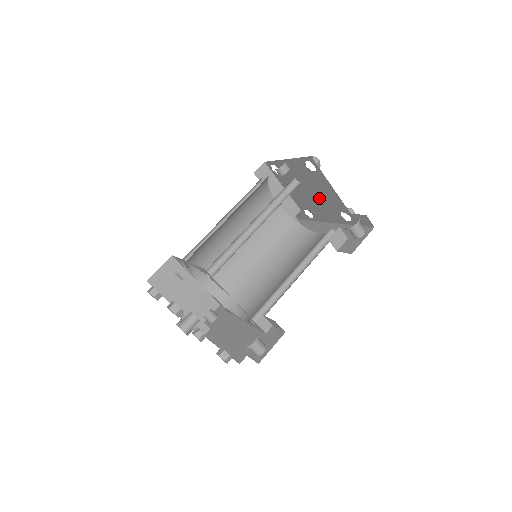
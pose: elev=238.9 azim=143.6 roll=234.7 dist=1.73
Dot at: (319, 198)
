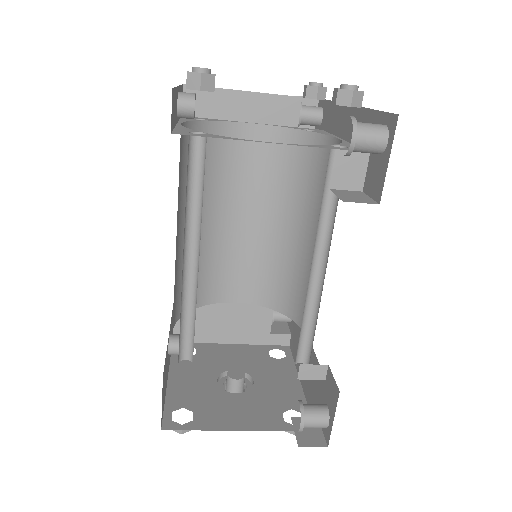
Dot at: occluded
